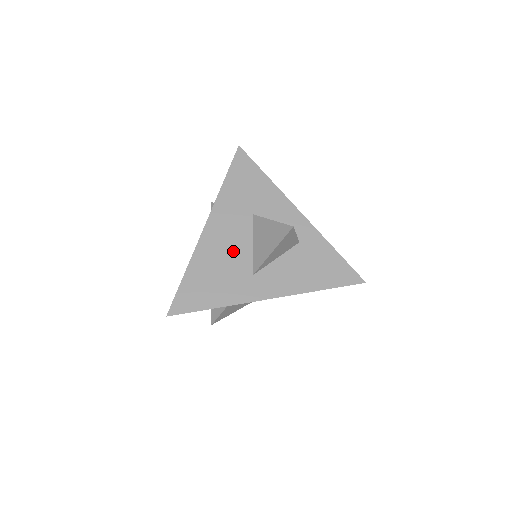
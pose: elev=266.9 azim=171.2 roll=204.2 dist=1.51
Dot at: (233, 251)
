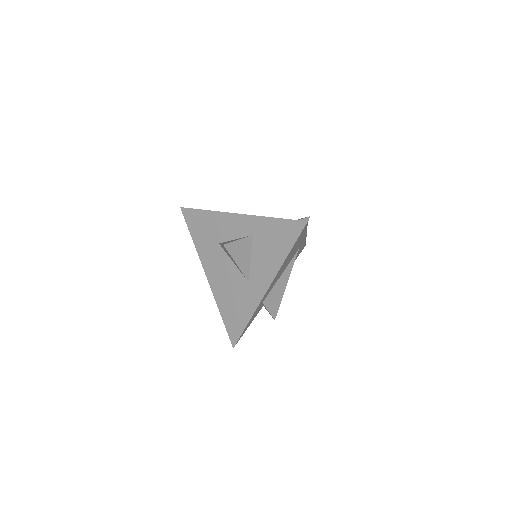
Dot at: (229, 278)
